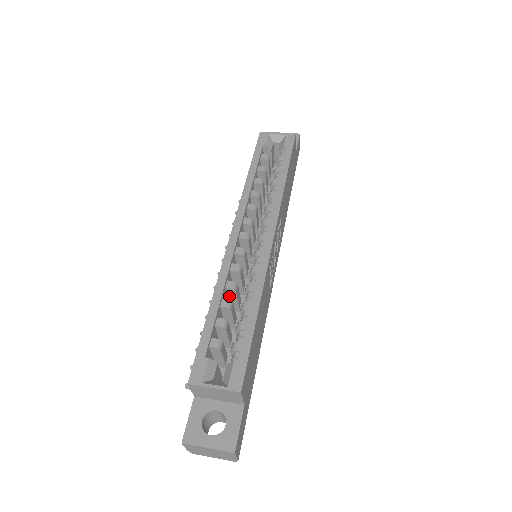
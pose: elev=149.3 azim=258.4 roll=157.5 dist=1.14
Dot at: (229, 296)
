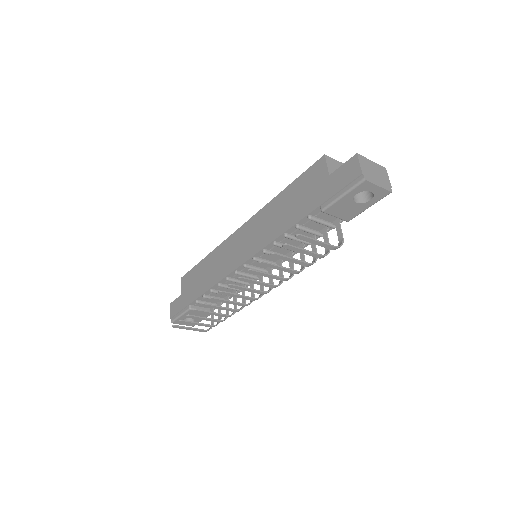
Dot at: occluded
